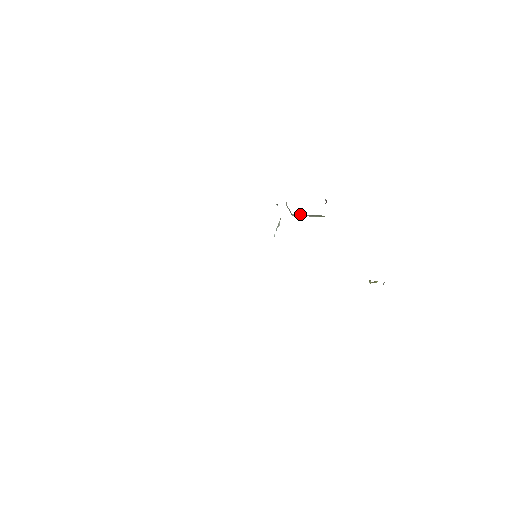
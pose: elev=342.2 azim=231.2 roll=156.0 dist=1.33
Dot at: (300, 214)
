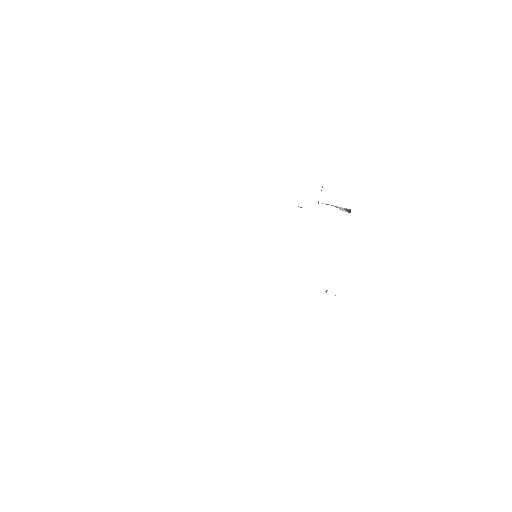
Dot at: occluded
